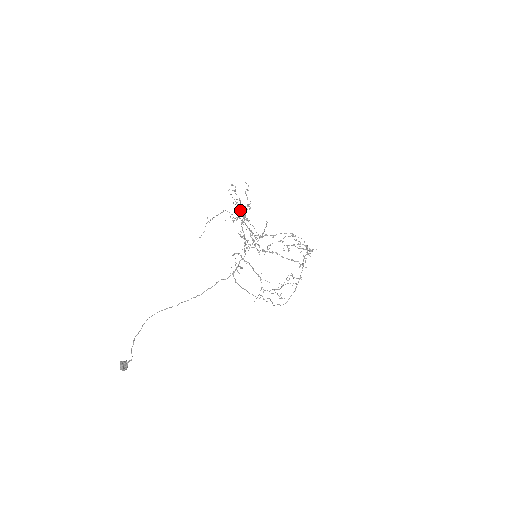
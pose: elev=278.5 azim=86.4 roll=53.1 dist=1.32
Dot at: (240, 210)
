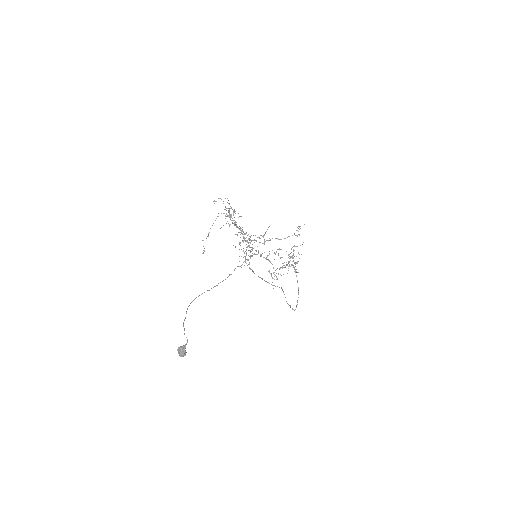
Dot at: occluded
